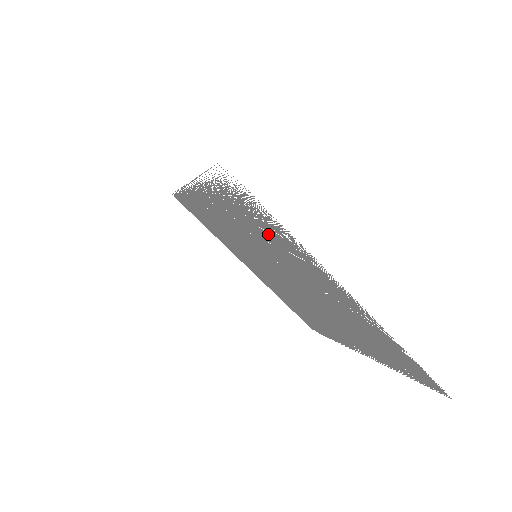
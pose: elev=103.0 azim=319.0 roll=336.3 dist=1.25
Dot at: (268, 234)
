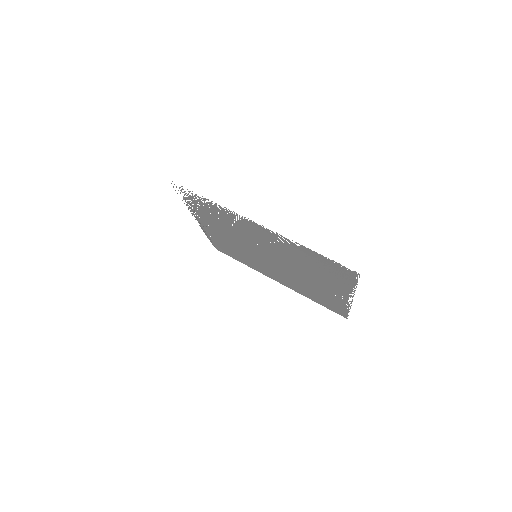
Dot at: (222, 218)
